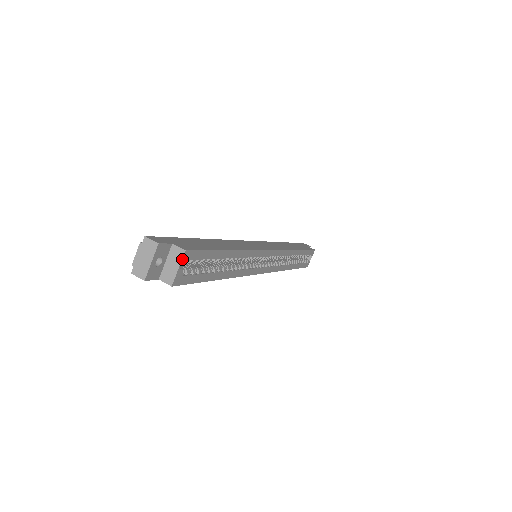
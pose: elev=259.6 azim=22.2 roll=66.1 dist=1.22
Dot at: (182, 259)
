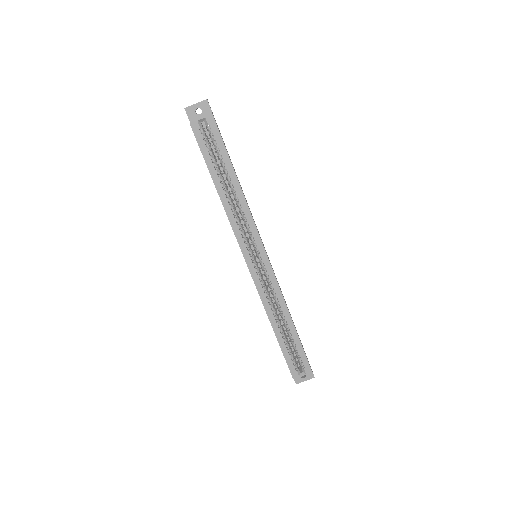
Dot at: (207, 116)
